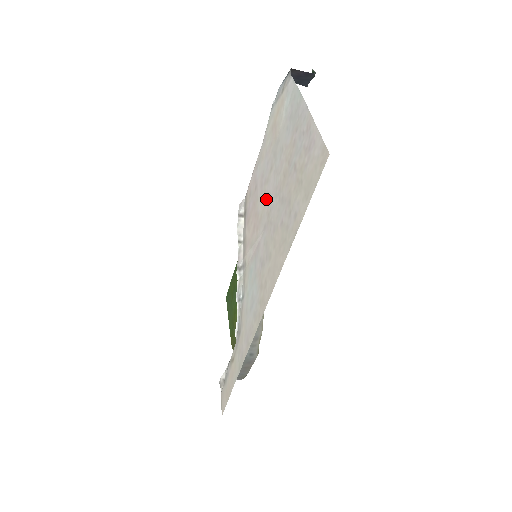
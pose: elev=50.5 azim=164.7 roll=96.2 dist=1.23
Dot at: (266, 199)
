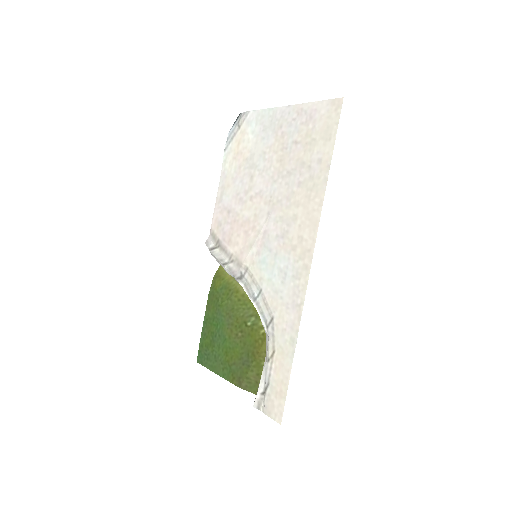
Dot at: (257, 198)
